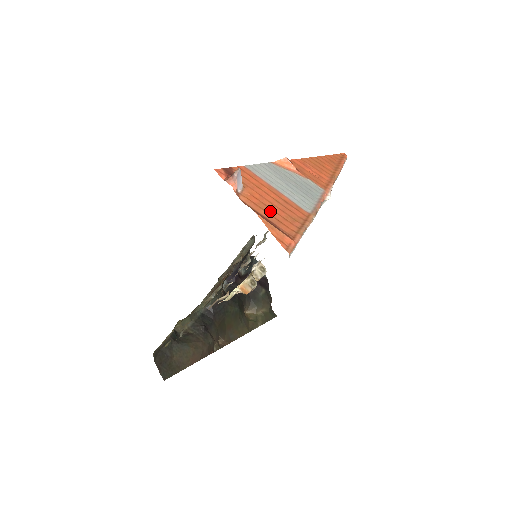
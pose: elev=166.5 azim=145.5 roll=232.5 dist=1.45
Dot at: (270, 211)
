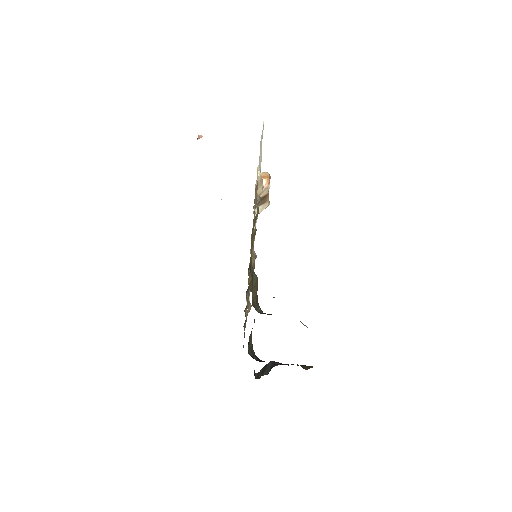
Dot at: occluded
